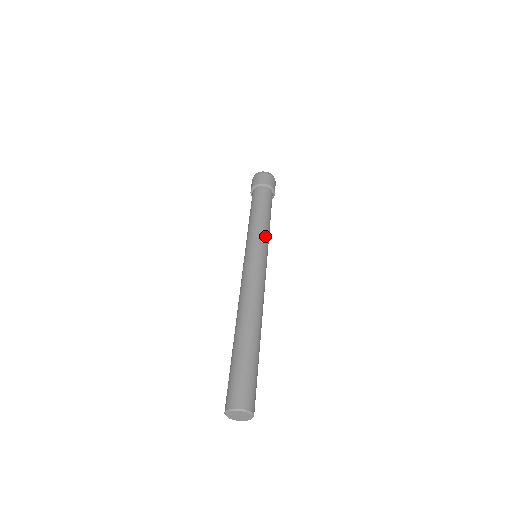
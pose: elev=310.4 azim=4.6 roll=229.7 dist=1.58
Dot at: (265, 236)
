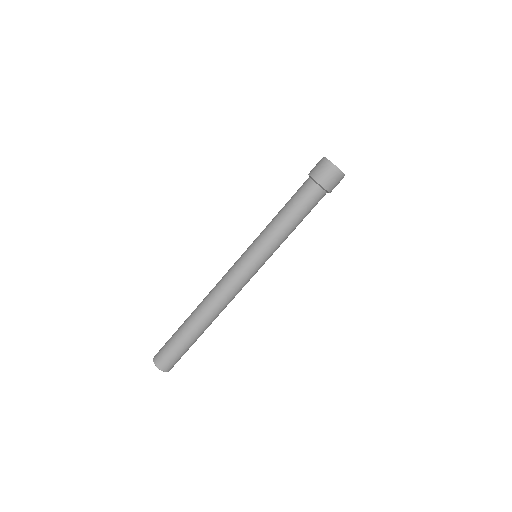
Dot at: (274, 248)
